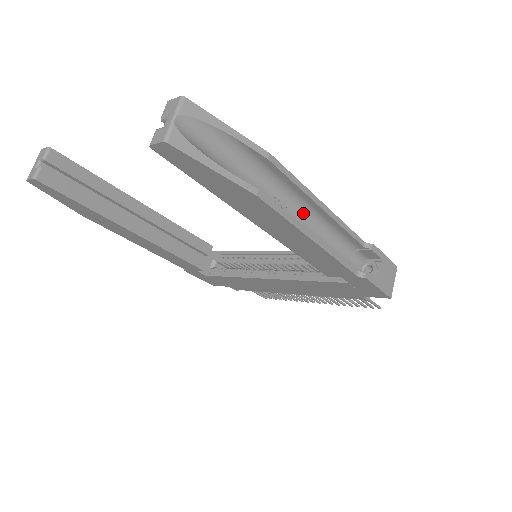
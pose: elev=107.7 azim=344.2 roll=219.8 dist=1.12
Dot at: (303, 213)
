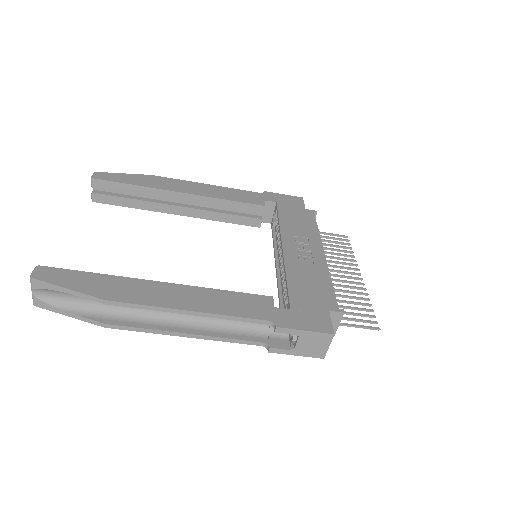
Dot at: occluded
